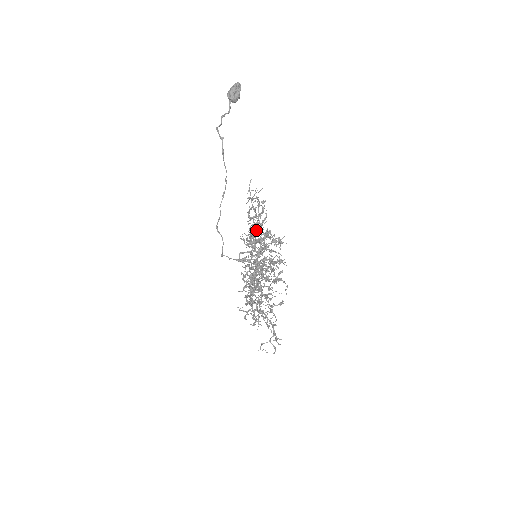
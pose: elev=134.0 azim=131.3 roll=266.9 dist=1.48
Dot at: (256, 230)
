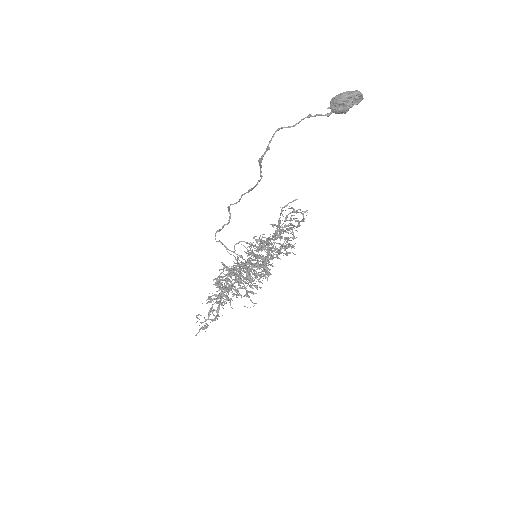
Dot at: occluded
